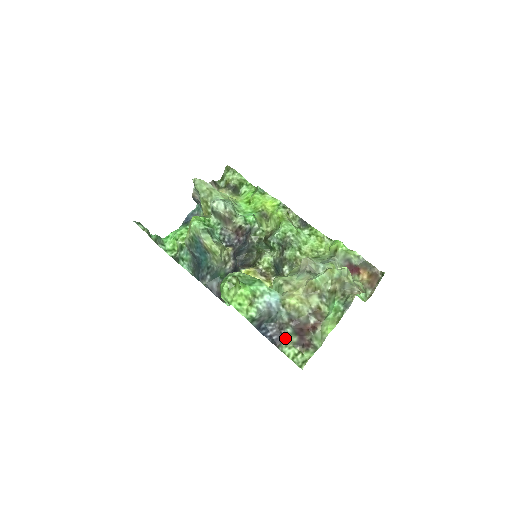
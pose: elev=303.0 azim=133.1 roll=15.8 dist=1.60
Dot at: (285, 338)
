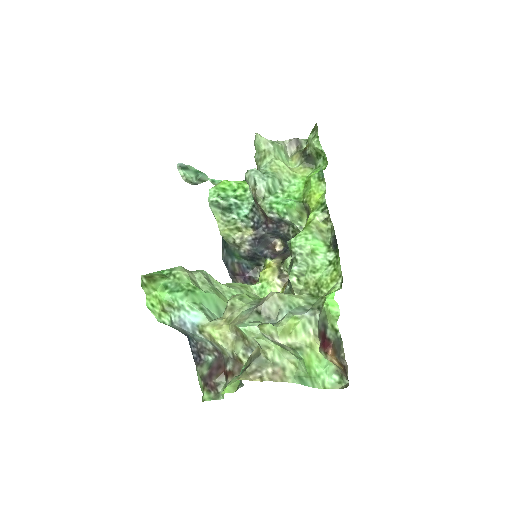
Dot at: (202, 363)
